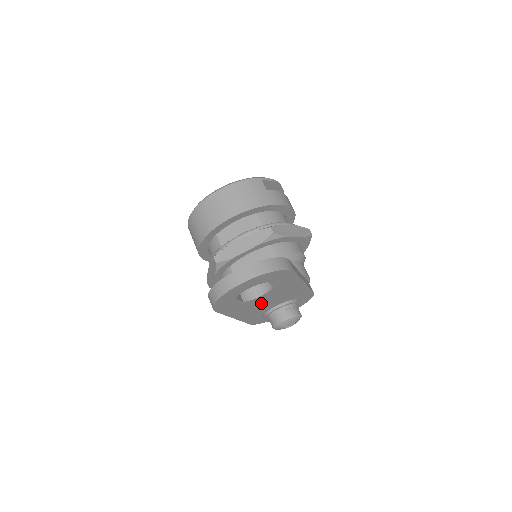
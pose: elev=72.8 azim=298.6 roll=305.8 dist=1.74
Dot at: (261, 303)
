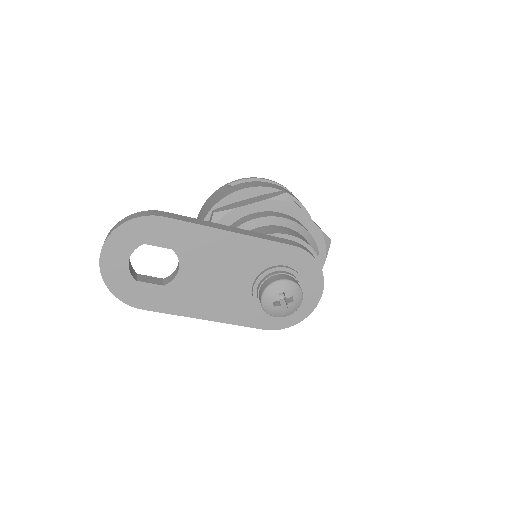
Dot at: (208, 284)
